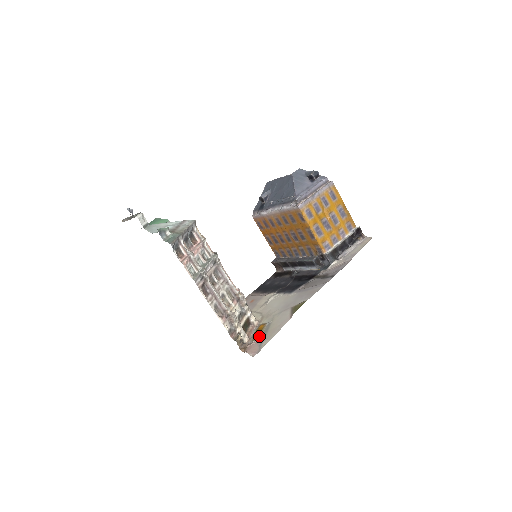
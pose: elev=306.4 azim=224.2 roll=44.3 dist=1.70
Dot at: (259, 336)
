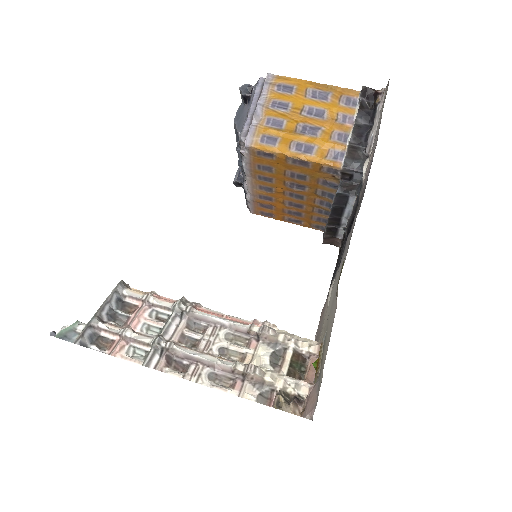
Dot at: (316, 371)
